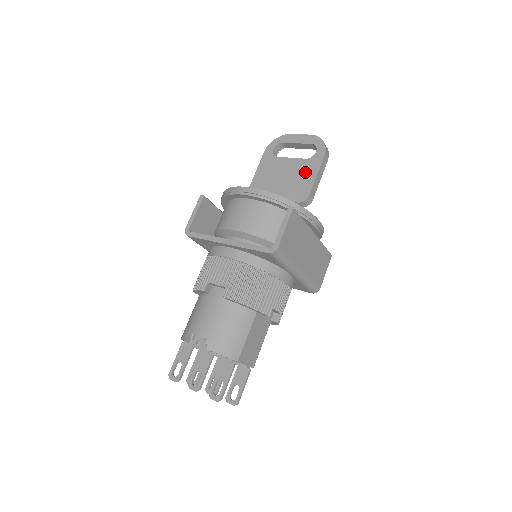
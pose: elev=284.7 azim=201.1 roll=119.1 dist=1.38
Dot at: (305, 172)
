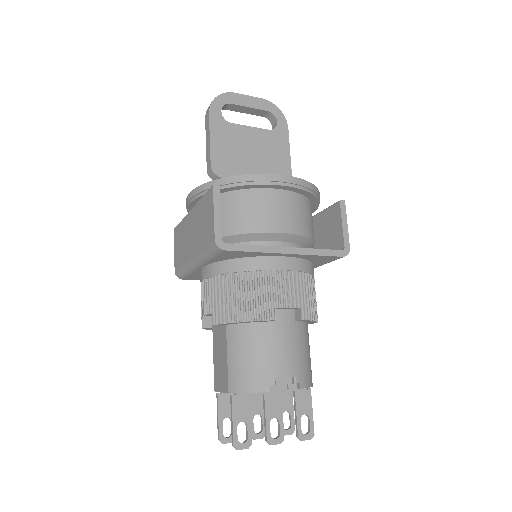
Dot at: (276, 147)
